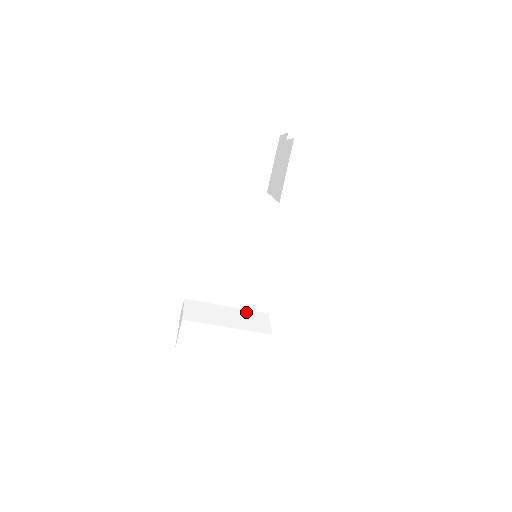
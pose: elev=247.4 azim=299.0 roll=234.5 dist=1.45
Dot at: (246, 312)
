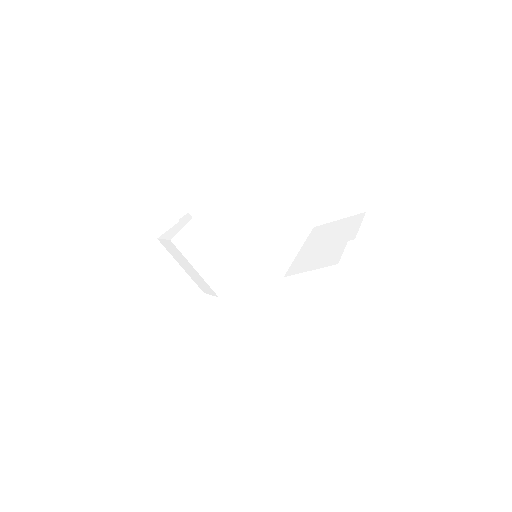
Dot at: (224, 263)
